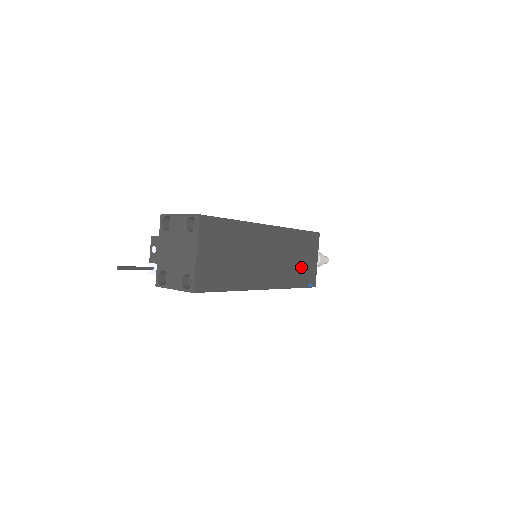
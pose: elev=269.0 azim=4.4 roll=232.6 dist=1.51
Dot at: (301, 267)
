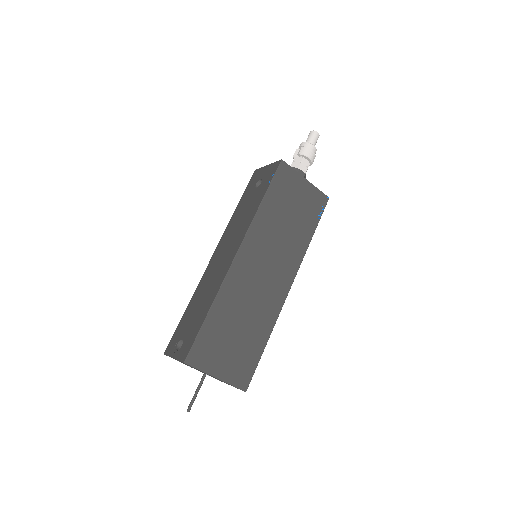
Dot at: (299, 215)
